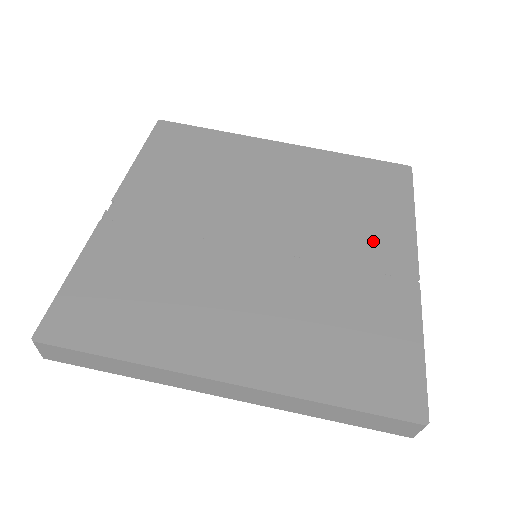
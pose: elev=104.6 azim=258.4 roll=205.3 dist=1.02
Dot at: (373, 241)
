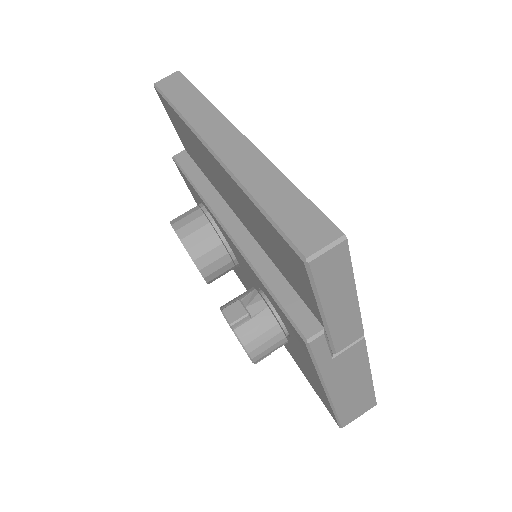
Dot at: occluded
